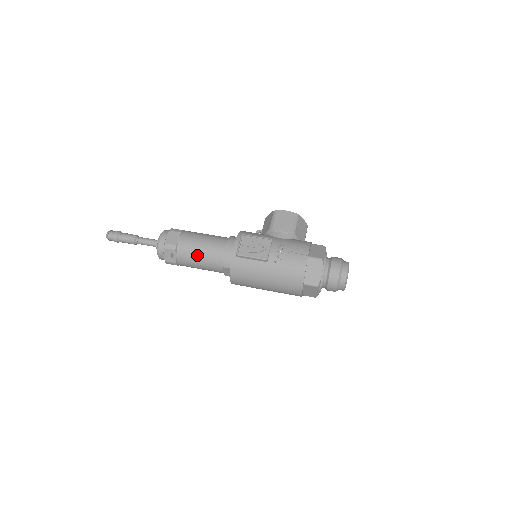
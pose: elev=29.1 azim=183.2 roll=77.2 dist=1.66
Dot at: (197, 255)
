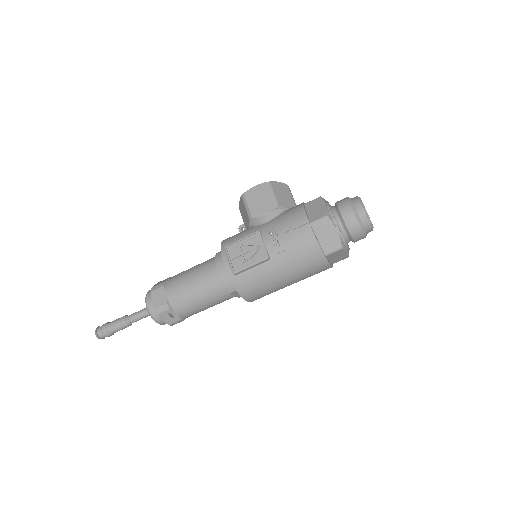
Dot at: (195, 299)
